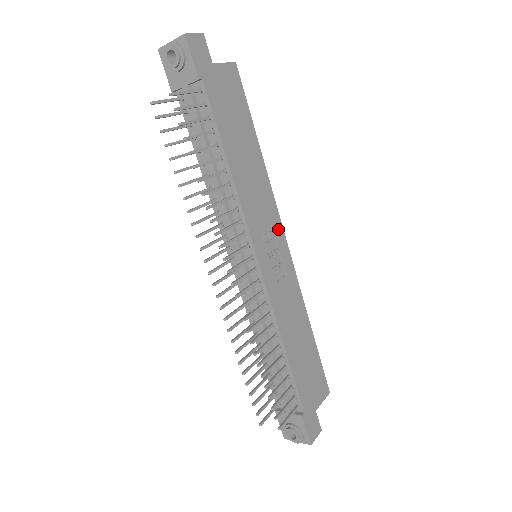
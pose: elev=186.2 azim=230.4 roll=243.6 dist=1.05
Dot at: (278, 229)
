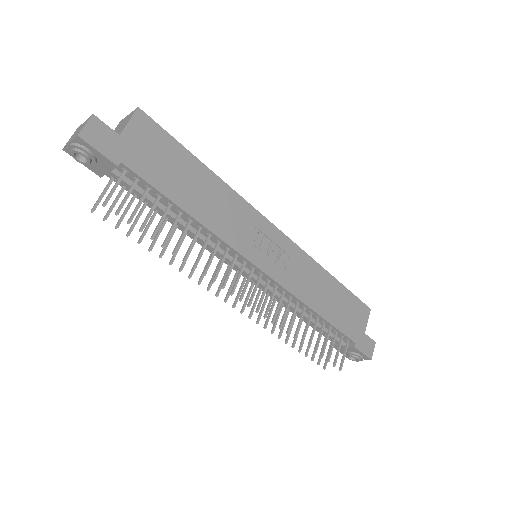
Dot at: (263, 224)
